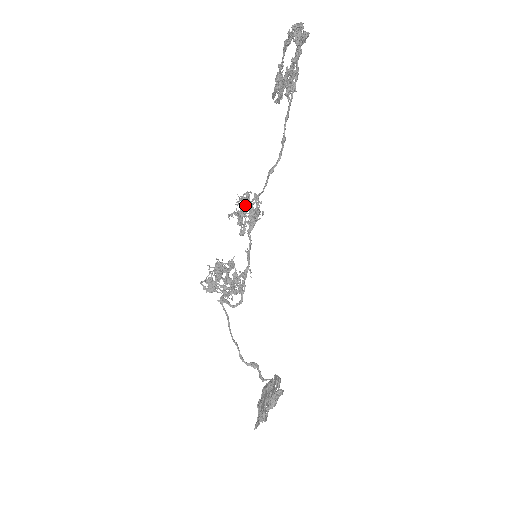
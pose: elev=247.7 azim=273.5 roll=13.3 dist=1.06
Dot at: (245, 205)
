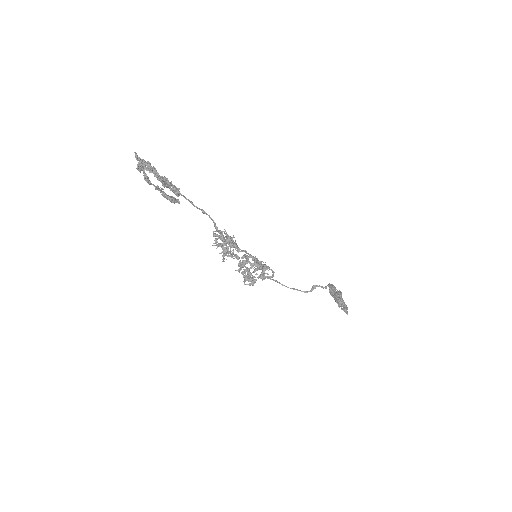
Dot at: (223, 248)
